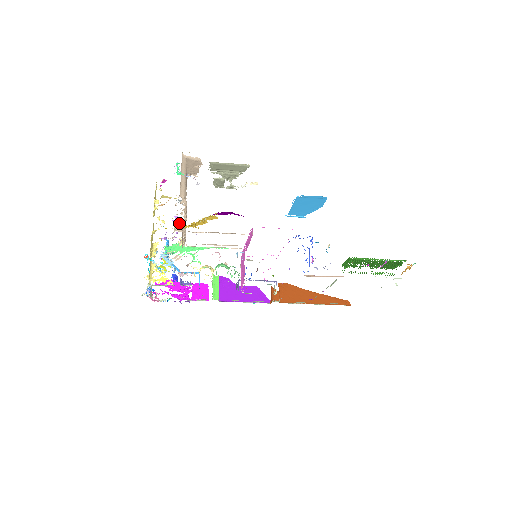
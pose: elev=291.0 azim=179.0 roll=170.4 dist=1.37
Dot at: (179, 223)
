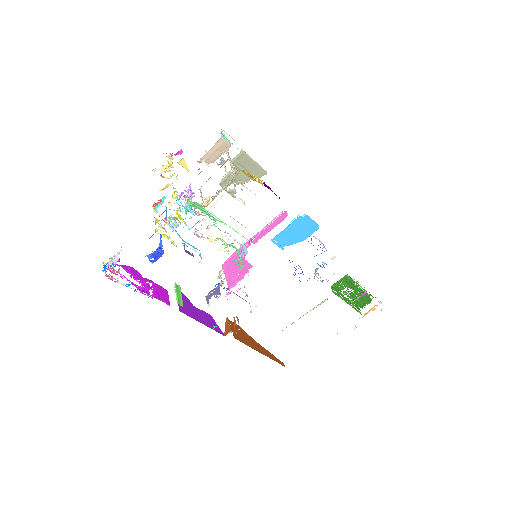
Dot at: occluded
